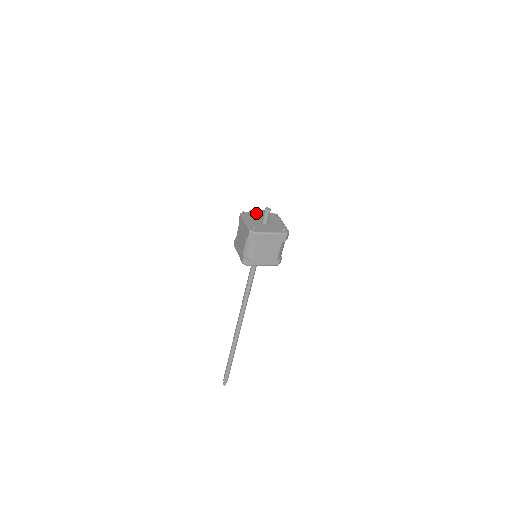
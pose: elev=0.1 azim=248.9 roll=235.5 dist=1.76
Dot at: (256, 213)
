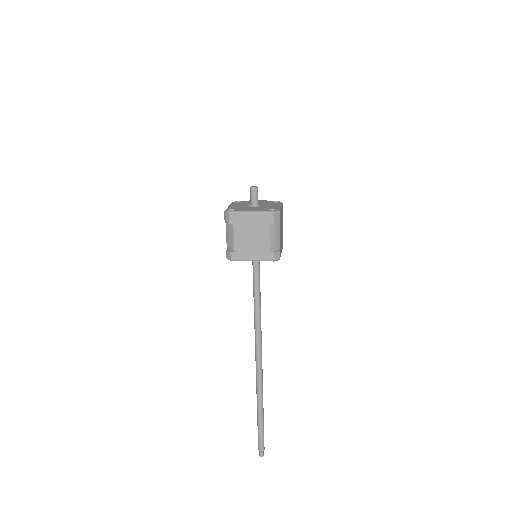
Dot at: occluded
